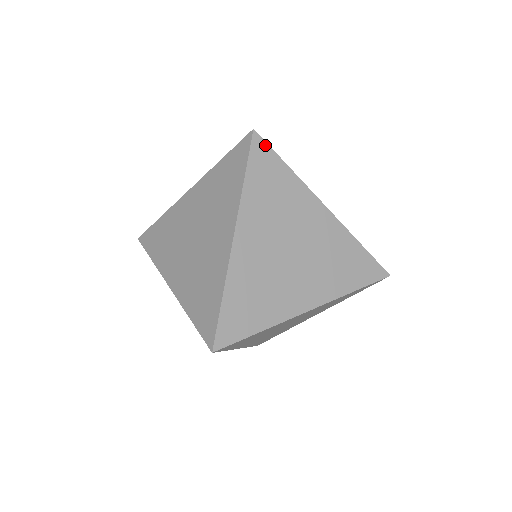
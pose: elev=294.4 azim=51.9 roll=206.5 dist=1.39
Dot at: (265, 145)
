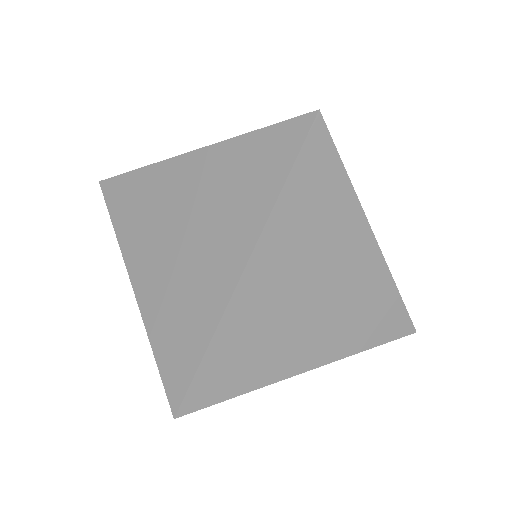
Dot at: (327, 139)
